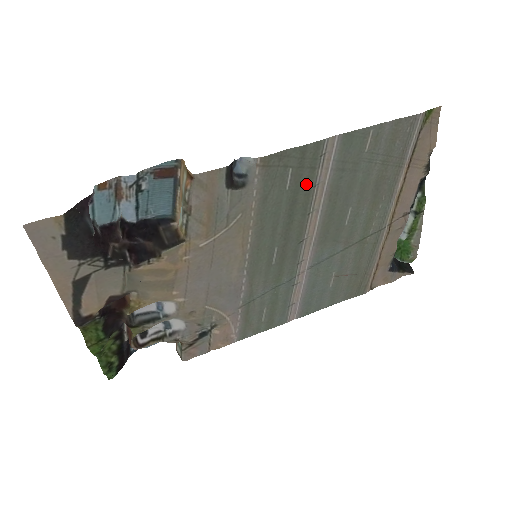
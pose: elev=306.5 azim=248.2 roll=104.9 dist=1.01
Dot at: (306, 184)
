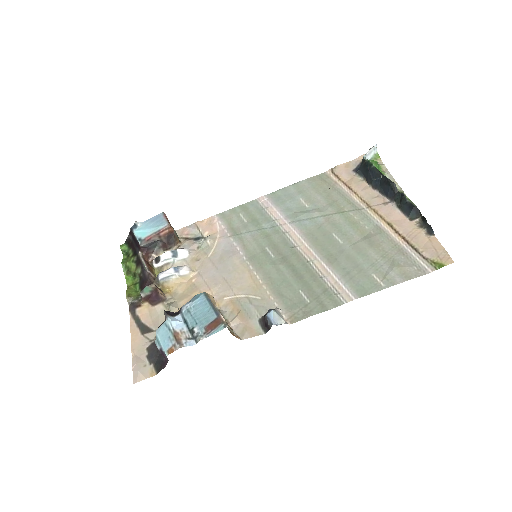
Dot at: (315, 283)
